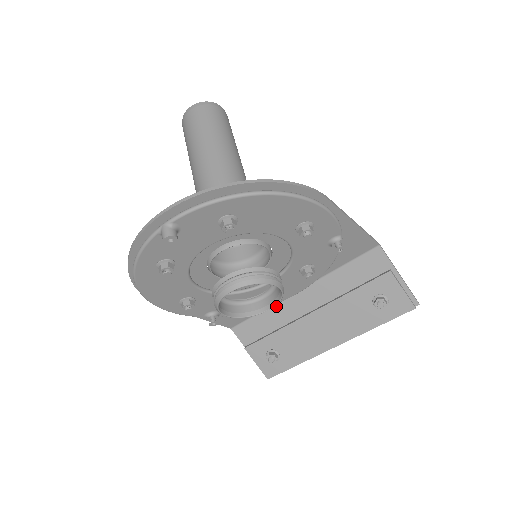
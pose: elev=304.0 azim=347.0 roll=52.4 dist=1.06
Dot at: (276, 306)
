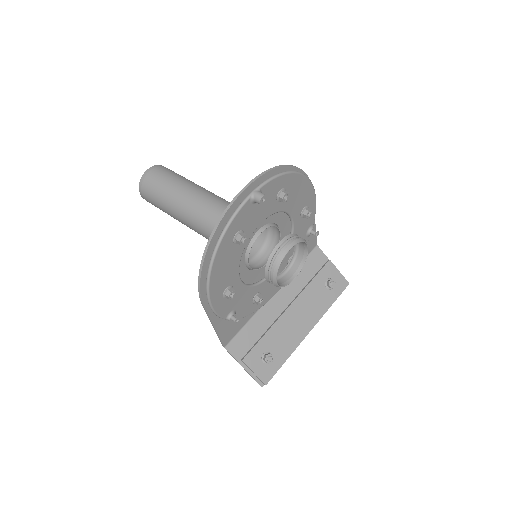
Dot at: (259, 312)
